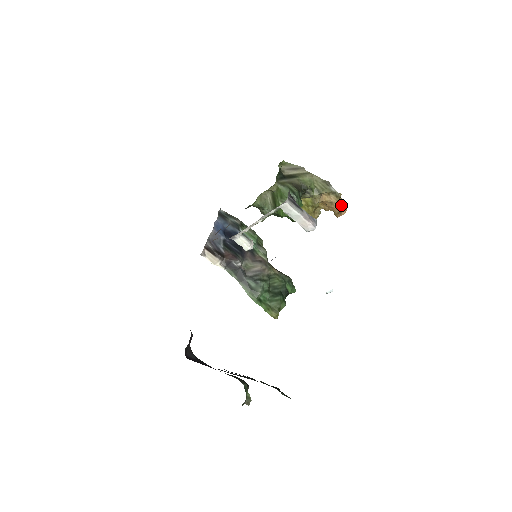
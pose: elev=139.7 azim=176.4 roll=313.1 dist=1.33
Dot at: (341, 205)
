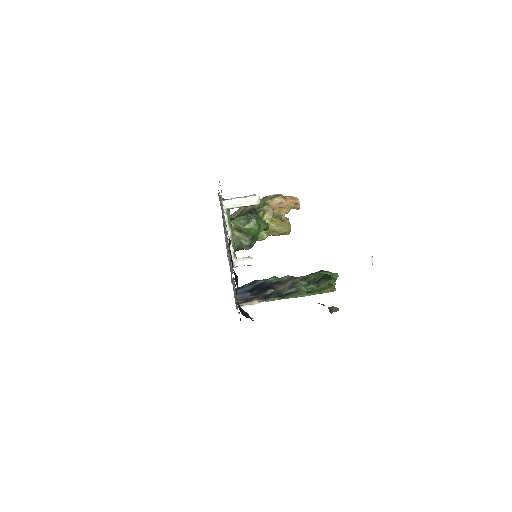
Dot at: (289, 199)
